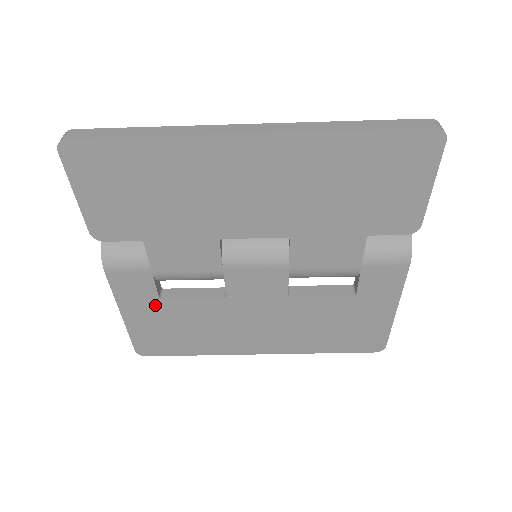
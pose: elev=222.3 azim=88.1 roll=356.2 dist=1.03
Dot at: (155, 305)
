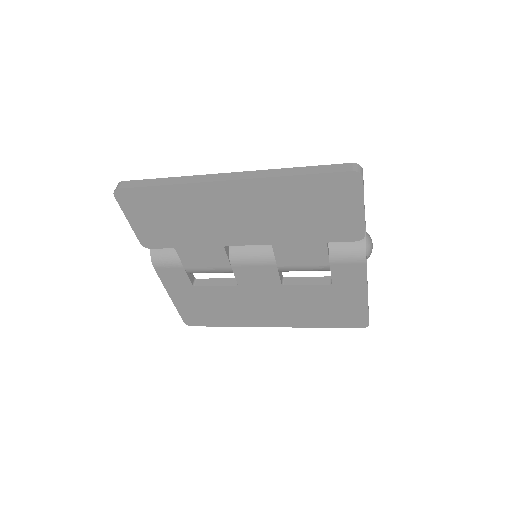
Dot at: (191, 290)
